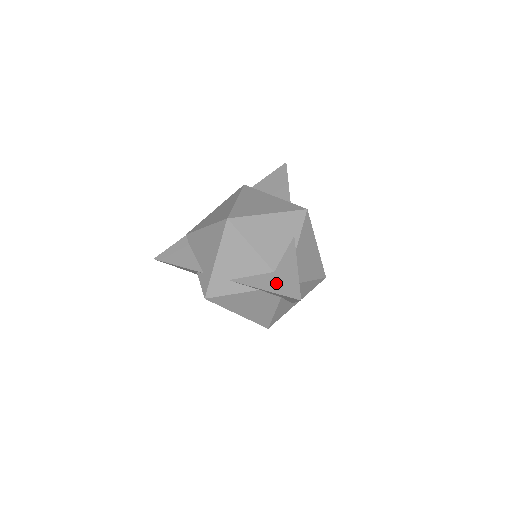
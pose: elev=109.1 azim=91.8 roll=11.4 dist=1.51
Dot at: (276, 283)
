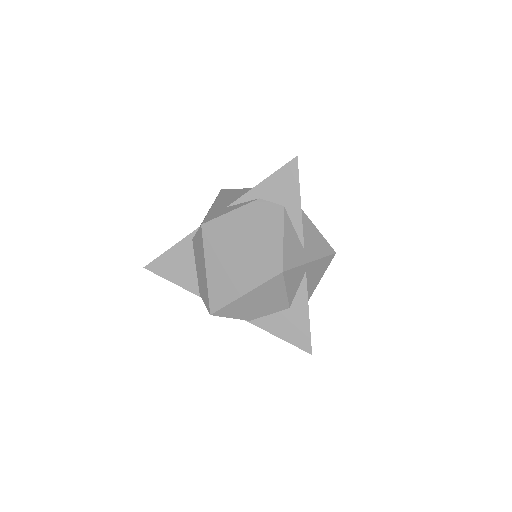
Dot at: occluded
